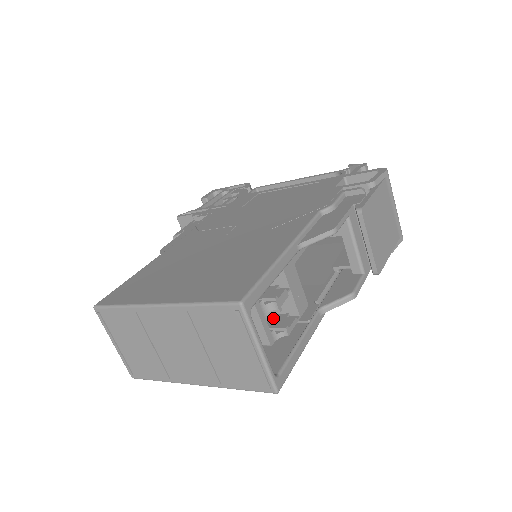
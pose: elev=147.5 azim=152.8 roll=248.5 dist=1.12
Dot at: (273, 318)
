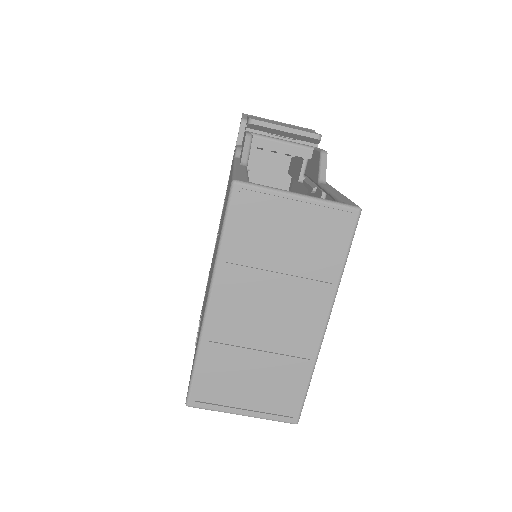
Dot at: occluded
